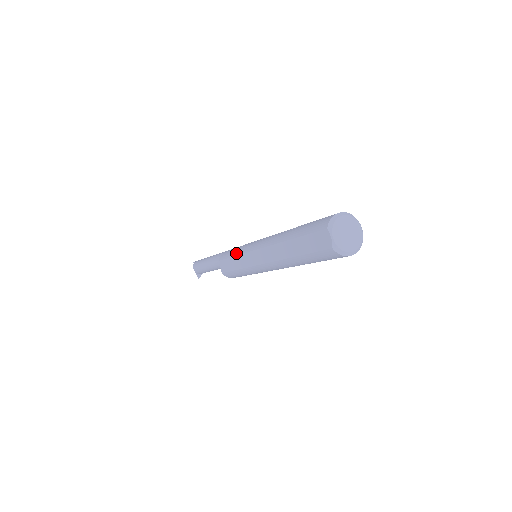
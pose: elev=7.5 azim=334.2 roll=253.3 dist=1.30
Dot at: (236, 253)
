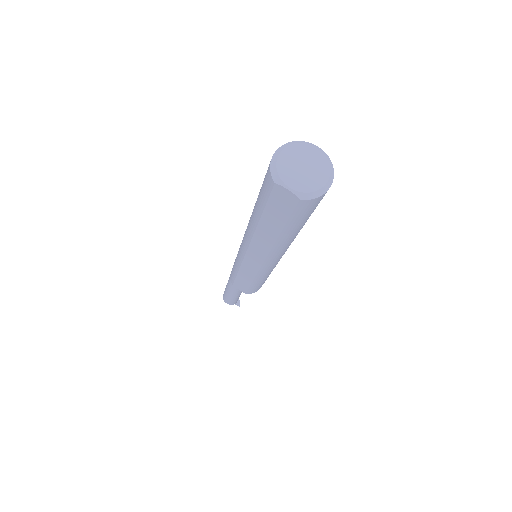
Dot at: (236, 269)
